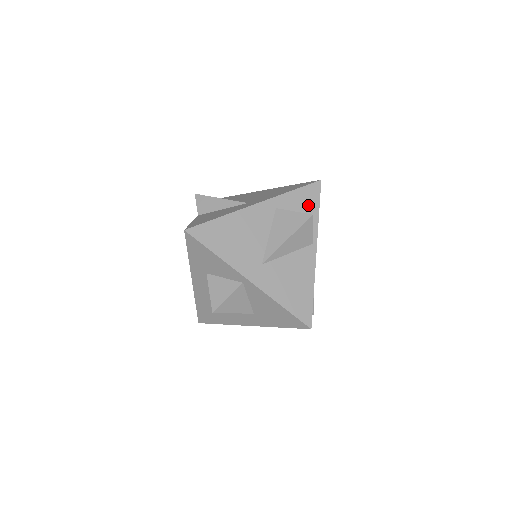
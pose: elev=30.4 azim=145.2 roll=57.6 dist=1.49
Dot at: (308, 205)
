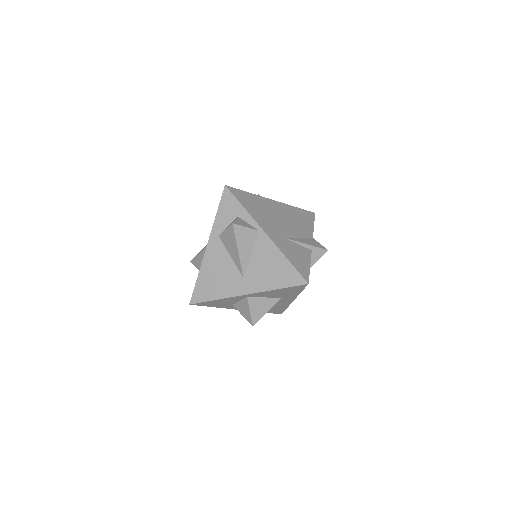
Dot at: (233, 211)
